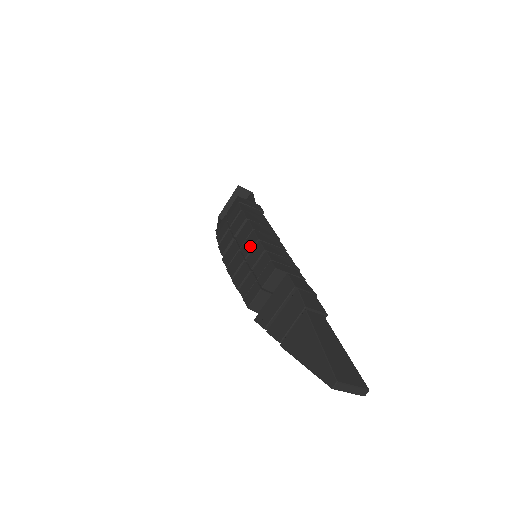
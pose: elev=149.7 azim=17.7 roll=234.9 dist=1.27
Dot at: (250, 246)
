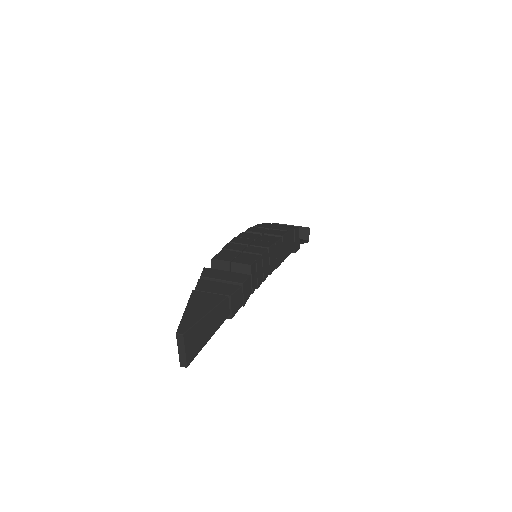
Dot at: (261, 245)
